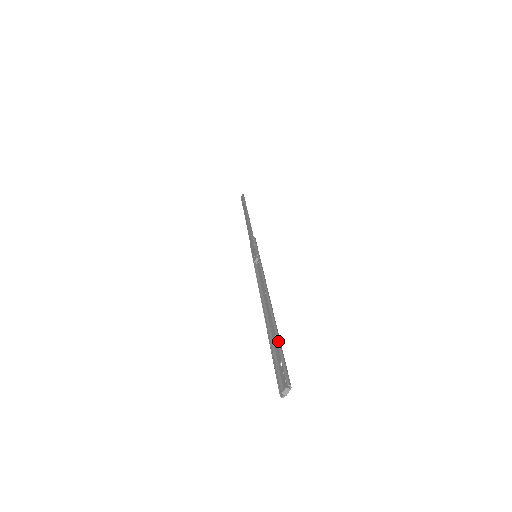
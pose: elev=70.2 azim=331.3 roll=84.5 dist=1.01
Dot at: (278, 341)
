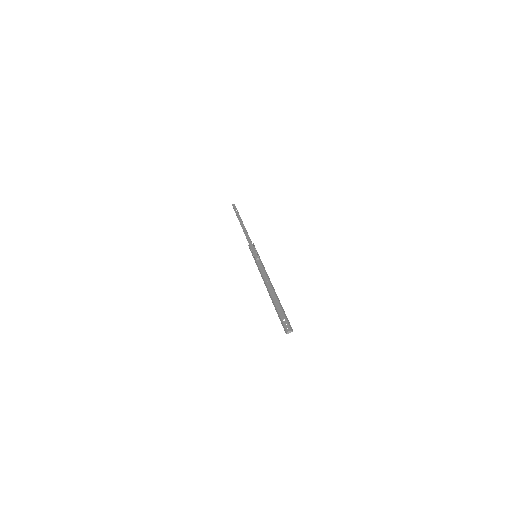
Dot at: occluded
